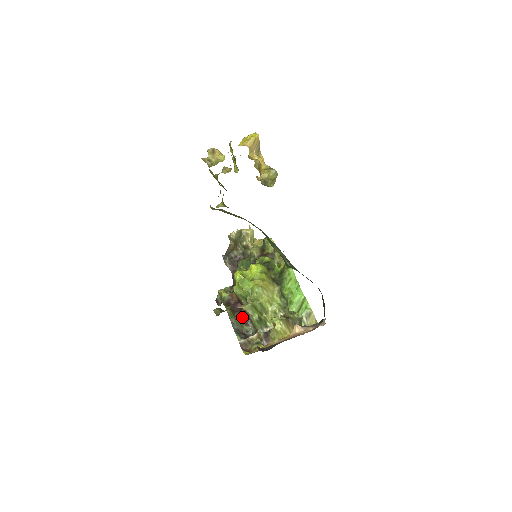
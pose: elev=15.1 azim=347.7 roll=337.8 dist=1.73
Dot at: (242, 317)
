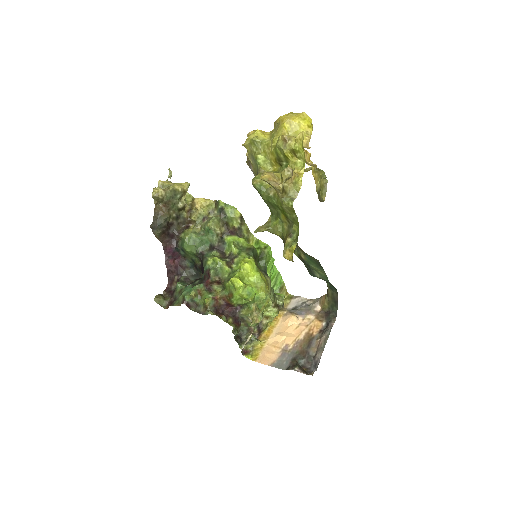
Dot at: (234, 321)
